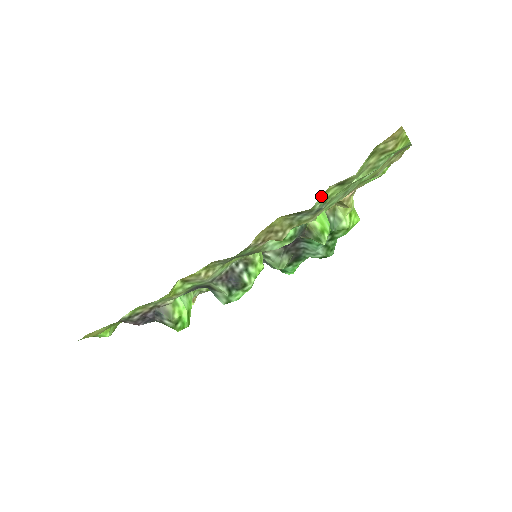
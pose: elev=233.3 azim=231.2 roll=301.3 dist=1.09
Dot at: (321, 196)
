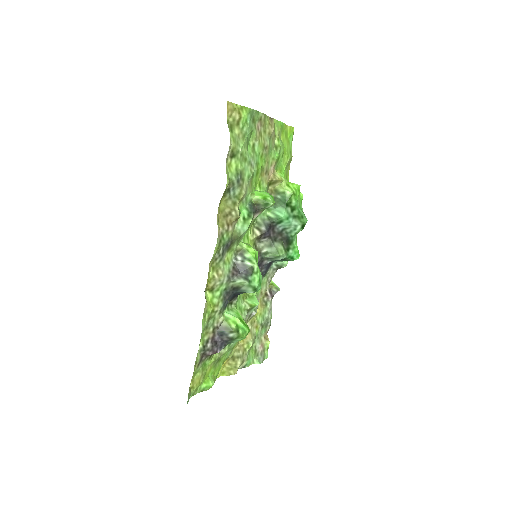
Dot at: (228, 170)
